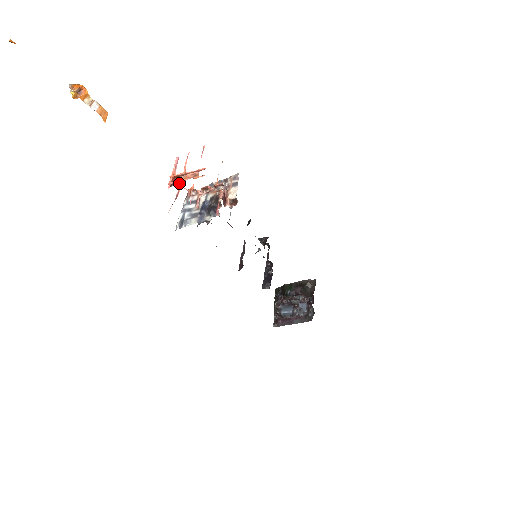
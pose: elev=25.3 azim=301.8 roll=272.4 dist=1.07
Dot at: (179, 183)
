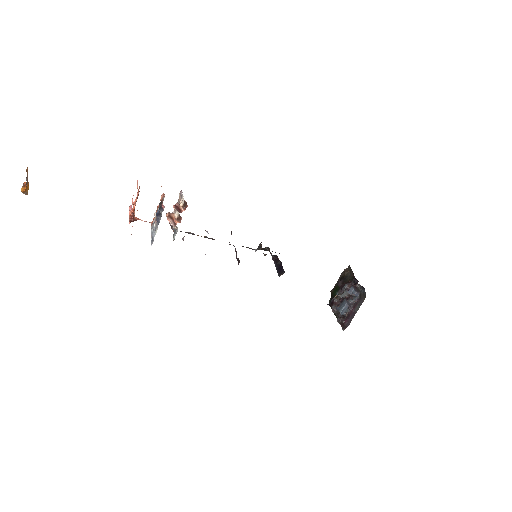
Dot at: (138, 219)
